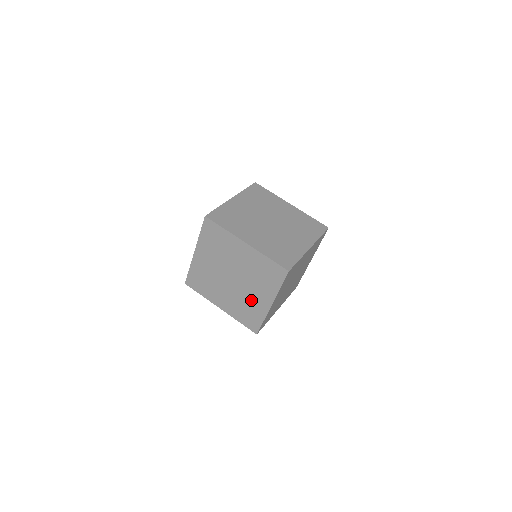
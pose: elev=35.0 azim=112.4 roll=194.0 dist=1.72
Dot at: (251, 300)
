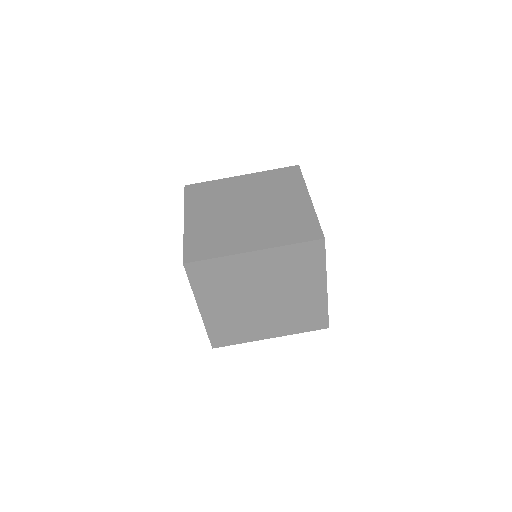
Dot at: occluded
